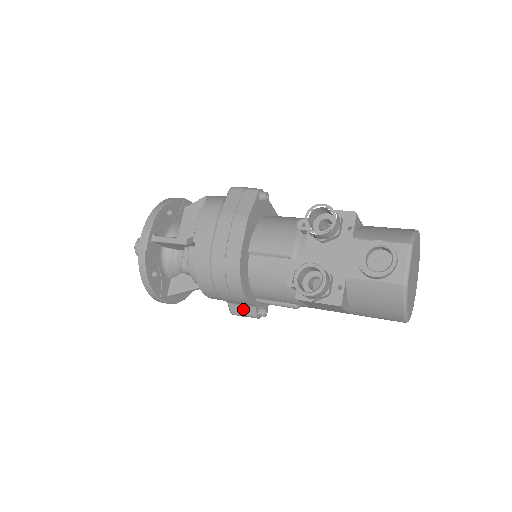
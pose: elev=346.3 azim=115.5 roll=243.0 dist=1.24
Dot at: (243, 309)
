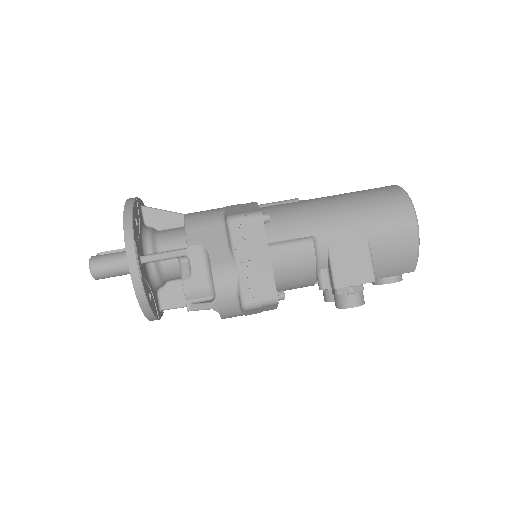
Dot at: occluded
